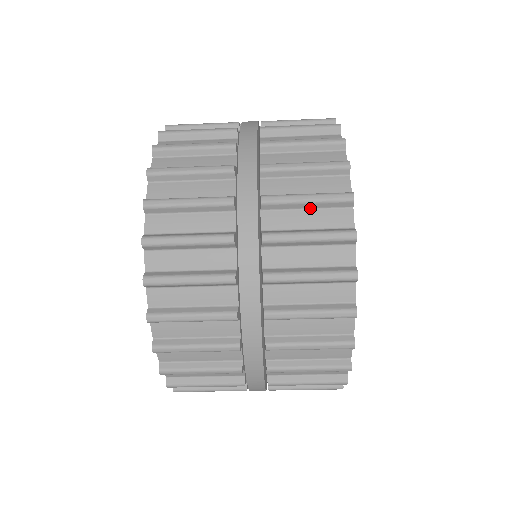
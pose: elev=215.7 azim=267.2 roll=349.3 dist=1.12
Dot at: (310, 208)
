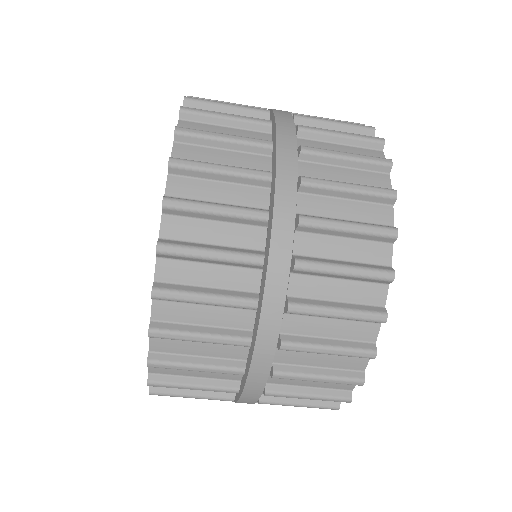
Dot at: (337, 318)
